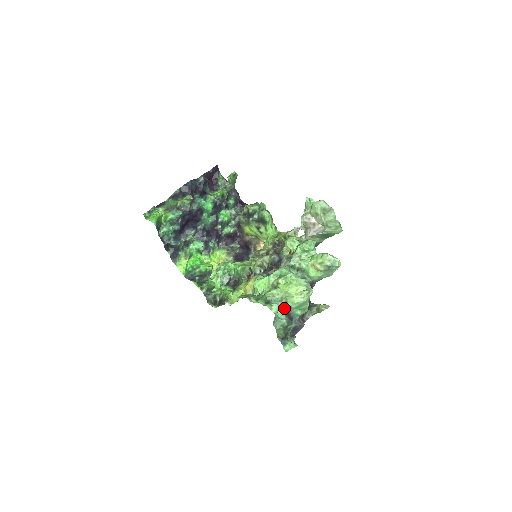
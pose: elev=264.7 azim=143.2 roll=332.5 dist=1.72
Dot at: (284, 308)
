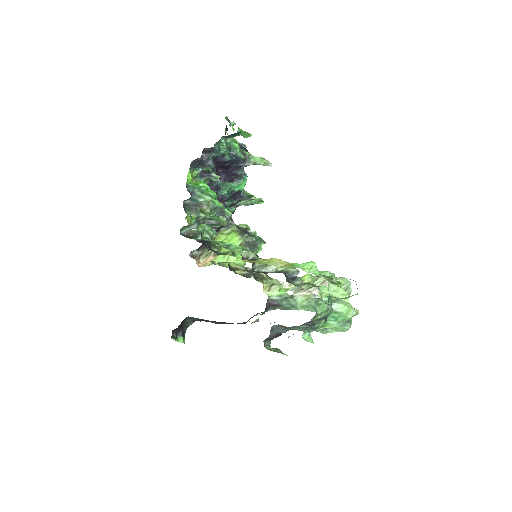
Dot at: (328, 304)
